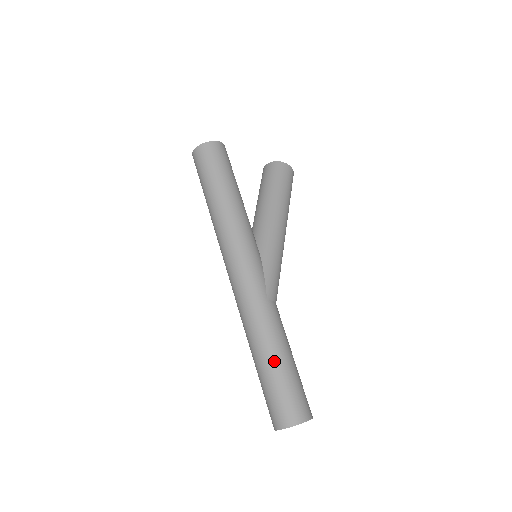
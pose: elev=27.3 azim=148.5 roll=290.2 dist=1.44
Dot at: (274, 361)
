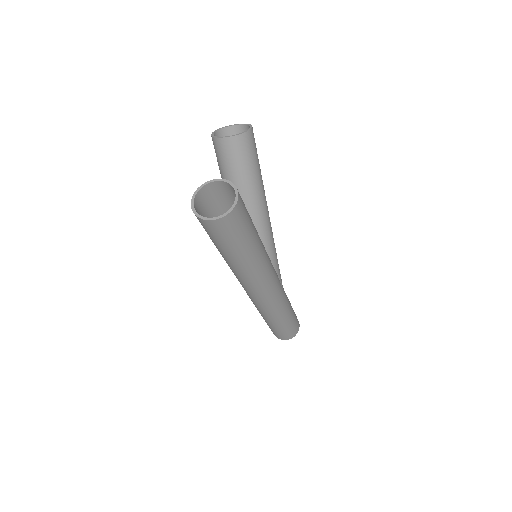
Dot at: (289, 319)
